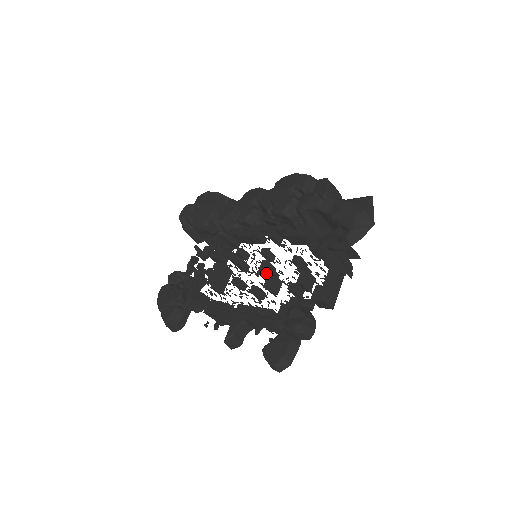
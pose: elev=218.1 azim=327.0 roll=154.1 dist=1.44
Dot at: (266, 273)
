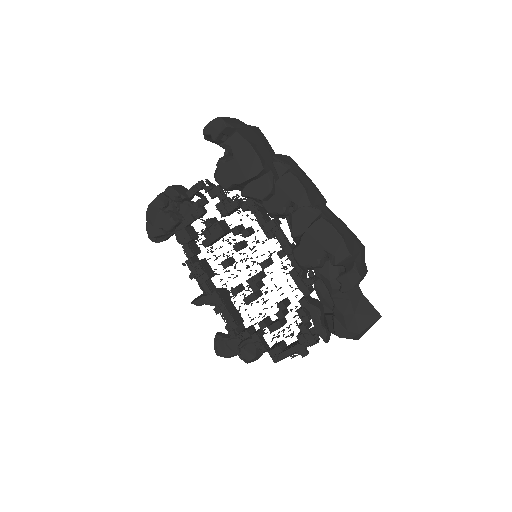
Dot at: (252, 290)
